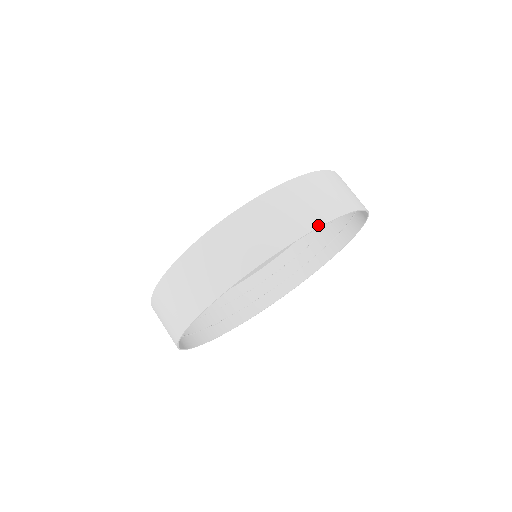
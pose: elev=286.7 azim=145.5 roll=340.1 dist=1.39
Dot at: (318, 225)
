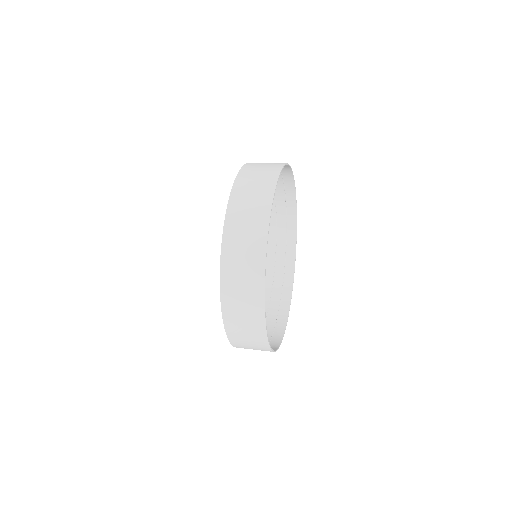
Dot at: (296, 215)
